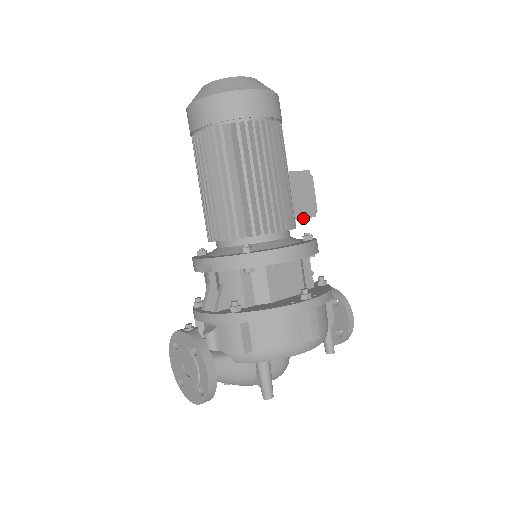
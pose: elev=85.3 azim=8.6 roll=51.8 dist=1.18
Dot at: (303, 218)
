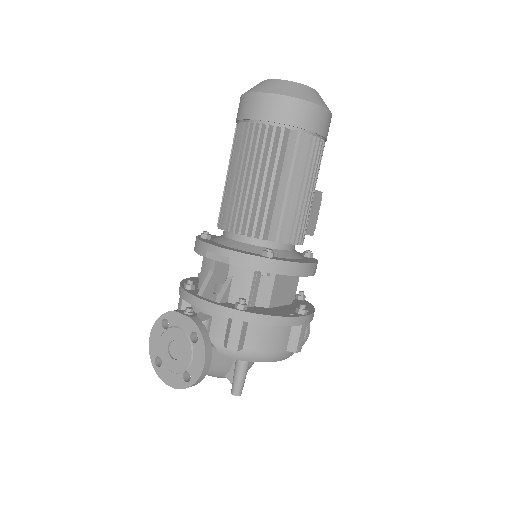
Dot at: (305, 234)
